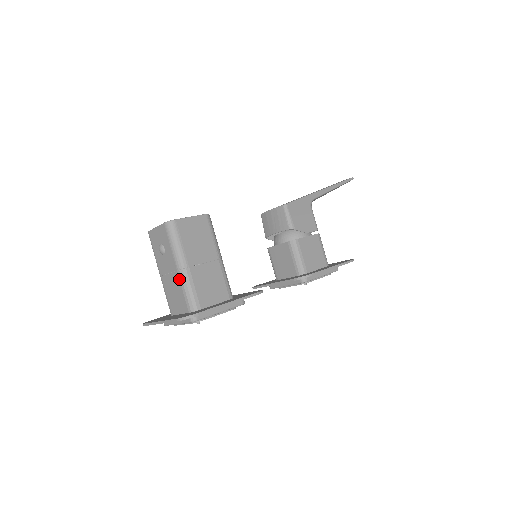
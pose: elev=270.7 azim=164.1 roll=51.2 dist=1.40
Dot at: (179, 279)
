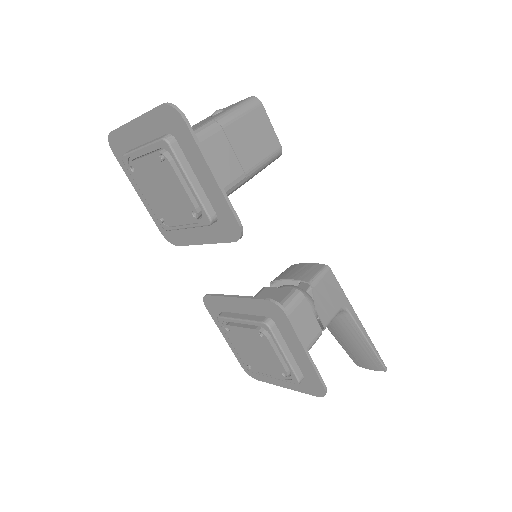
Dot at: (201, 125)
